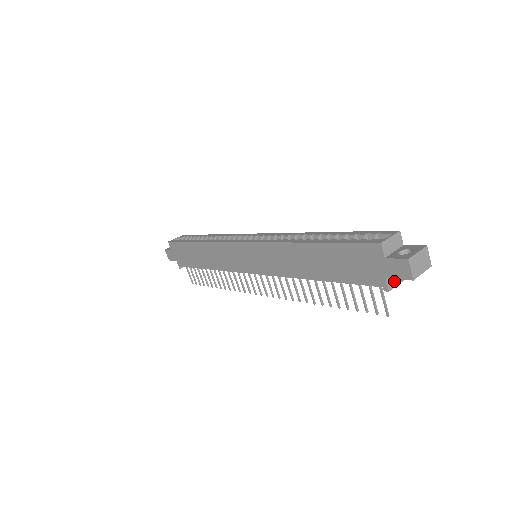
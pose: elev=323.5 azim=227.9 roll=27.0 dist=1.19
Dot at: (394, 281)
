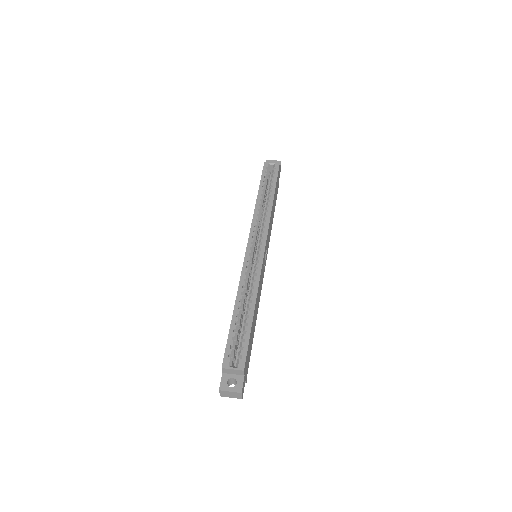
Dot at: occluded
